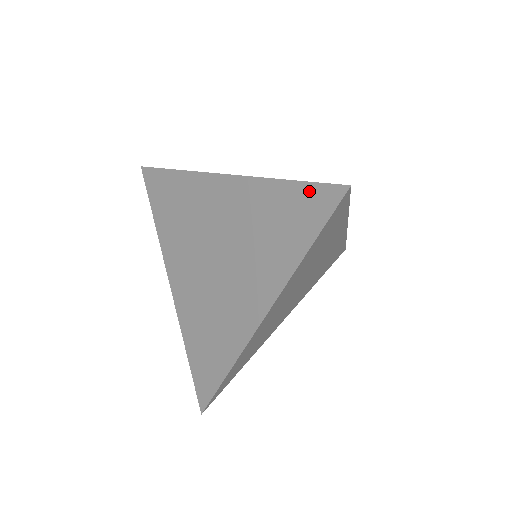
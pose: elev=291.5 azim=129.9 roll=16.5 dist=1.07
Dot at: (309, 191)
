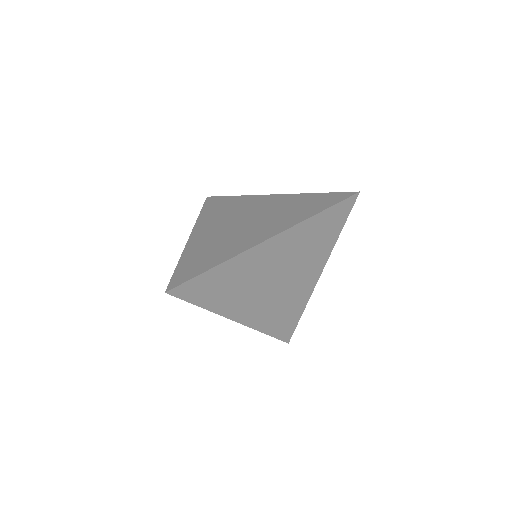
Dot at: (333, 195)
